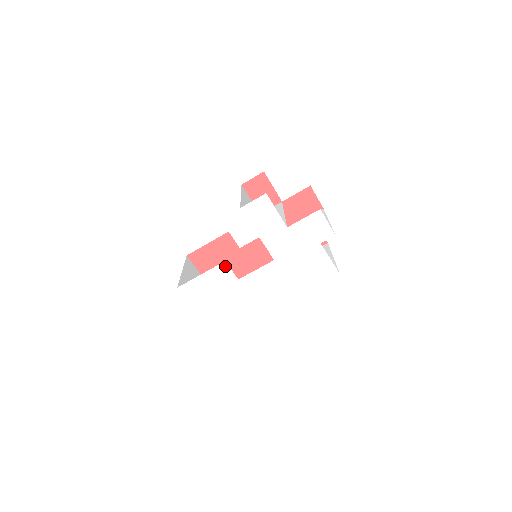
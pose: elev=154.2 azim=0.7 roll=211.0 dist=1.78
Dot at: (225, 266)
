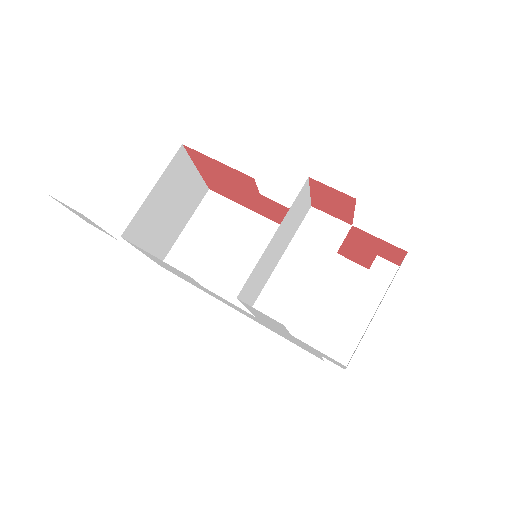
Dot at: (190, 277)
